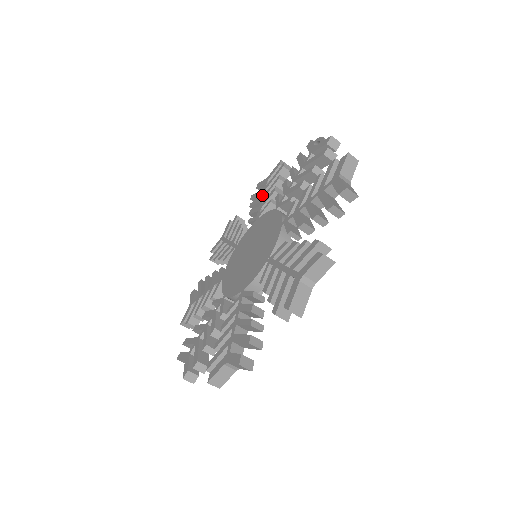
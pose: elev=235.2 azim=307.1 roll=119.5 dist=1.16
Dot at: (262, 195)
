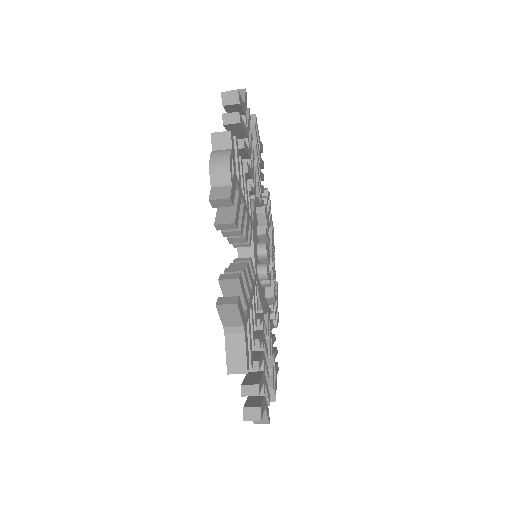
Dot at: occluded
